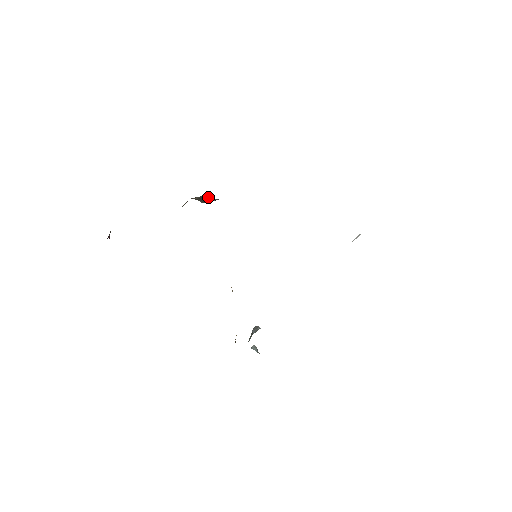
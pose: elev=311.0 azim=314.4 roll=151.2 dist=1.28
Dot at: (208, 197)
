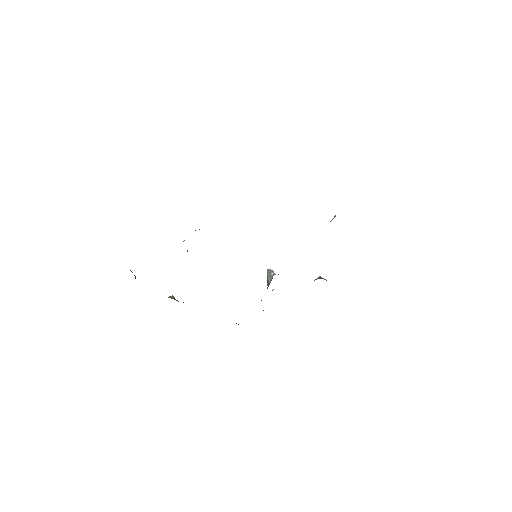
Dot at: occluded
